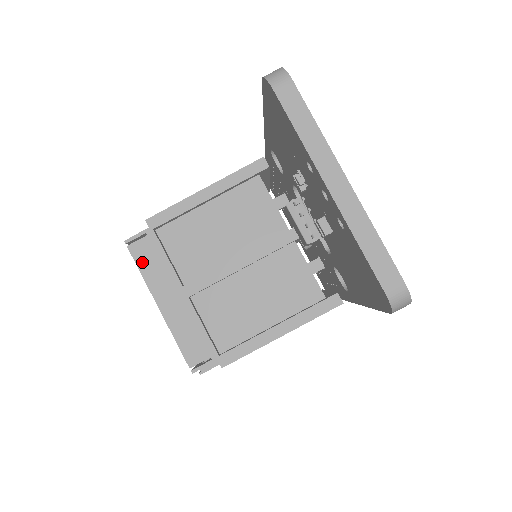
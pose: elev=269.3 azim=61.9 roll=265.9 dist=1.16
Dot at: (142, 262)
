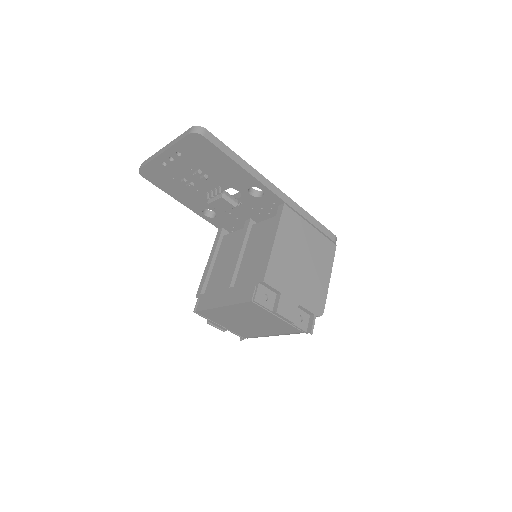
Dot at: (204, 307)
